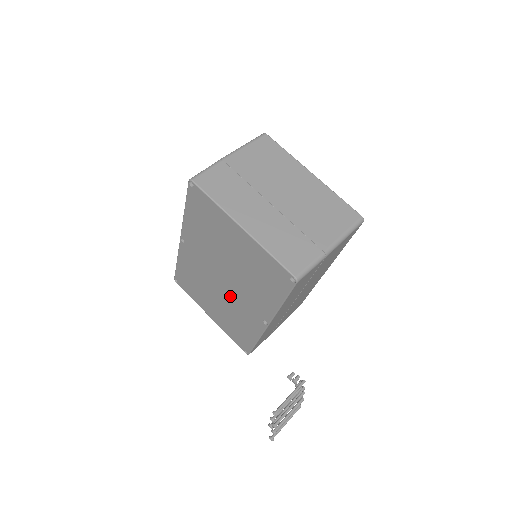
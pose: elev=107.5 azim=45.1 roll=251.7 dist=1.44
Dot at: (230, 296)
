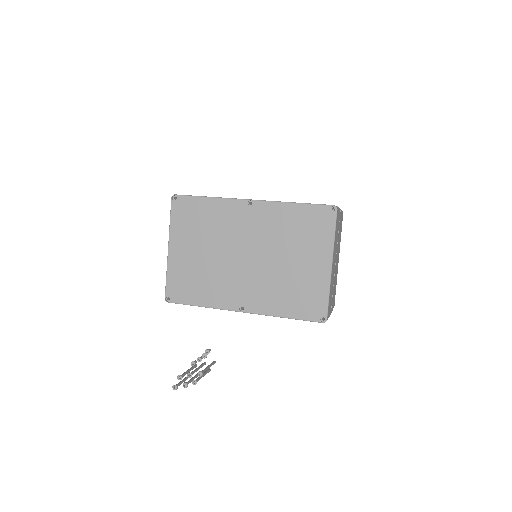
Dot at: (233, 268)
